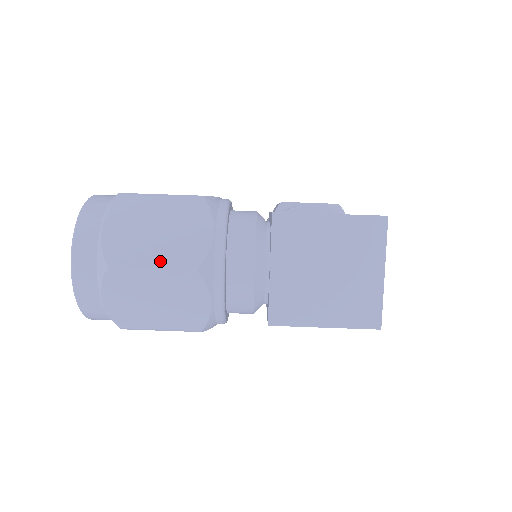
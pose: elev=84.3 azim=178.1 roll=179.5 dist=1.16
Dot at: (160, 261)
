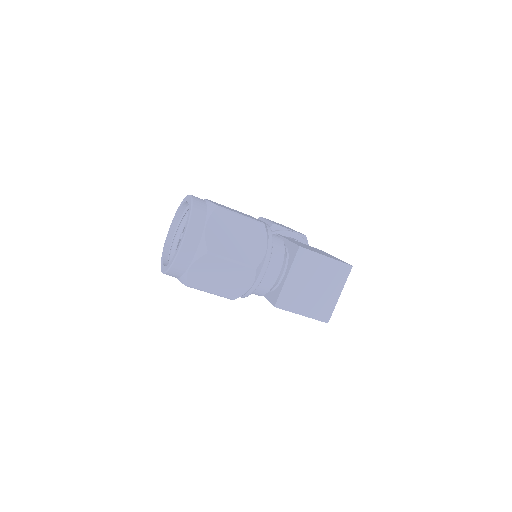
Dot at: (237, 257)
